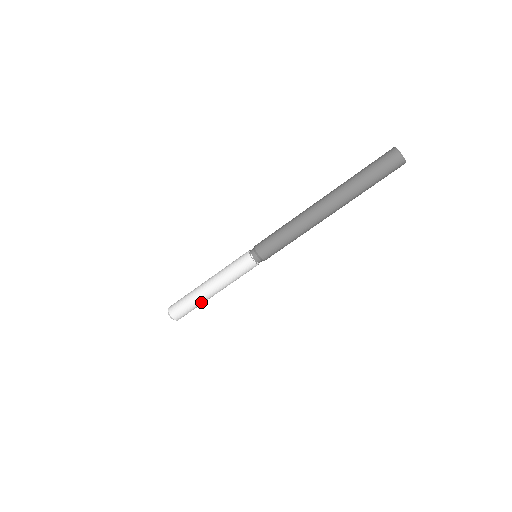
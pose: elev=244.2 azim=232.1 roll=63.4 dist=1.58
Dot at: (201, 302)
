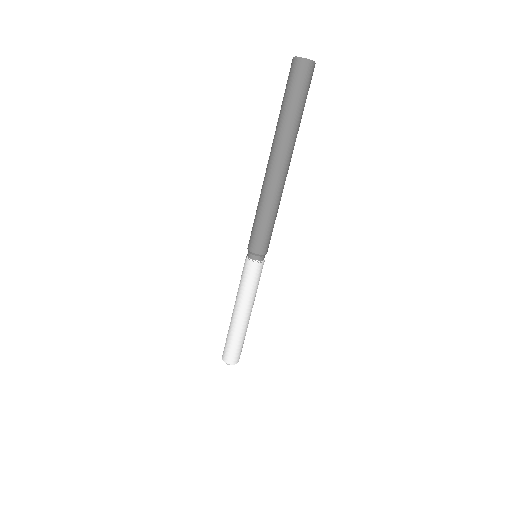
Dot at: (237, 332)
